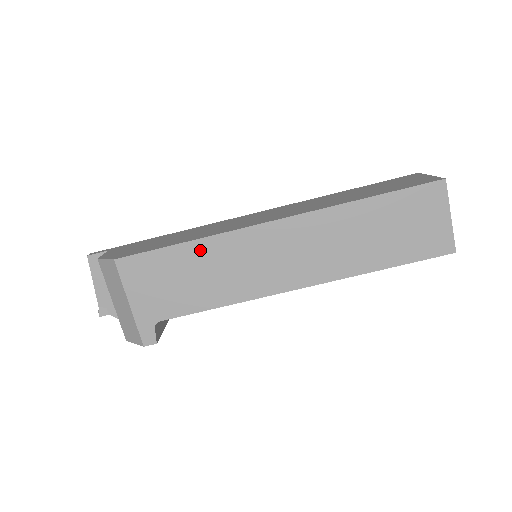
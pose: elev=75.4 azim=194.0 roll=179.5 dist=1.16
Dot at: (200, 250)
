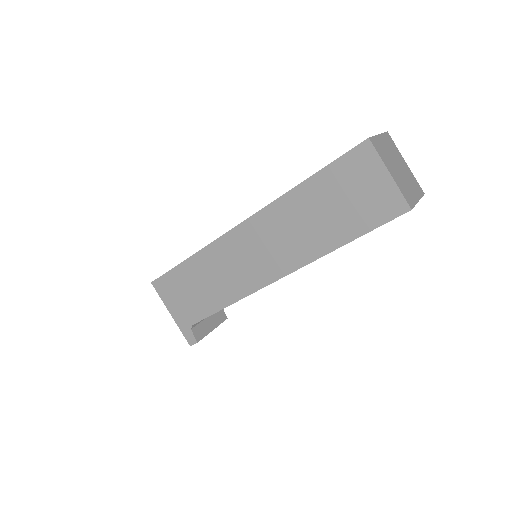
Dot at: (198, 263)
